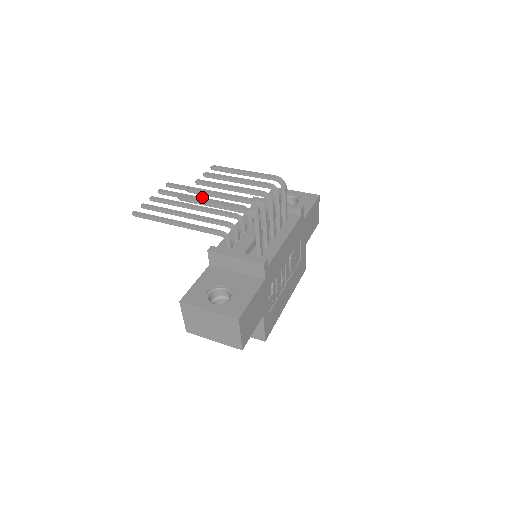
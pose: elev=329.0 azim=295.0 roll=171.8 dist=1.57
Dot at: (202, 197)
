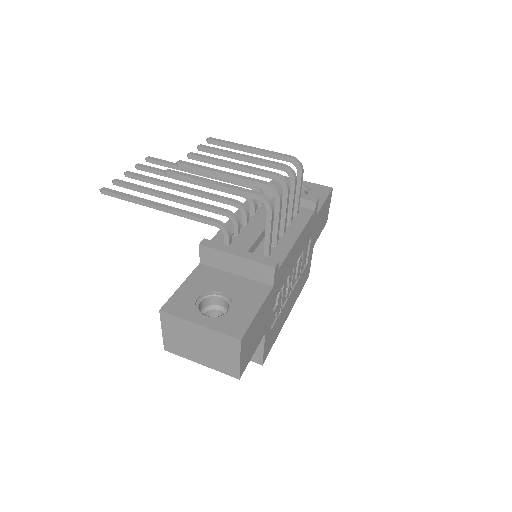
Dot at: occluded
